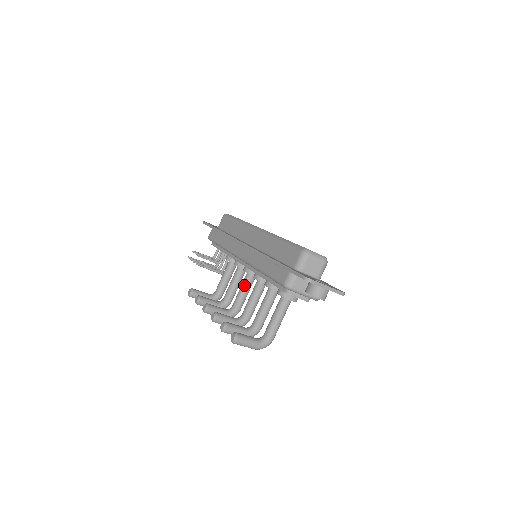
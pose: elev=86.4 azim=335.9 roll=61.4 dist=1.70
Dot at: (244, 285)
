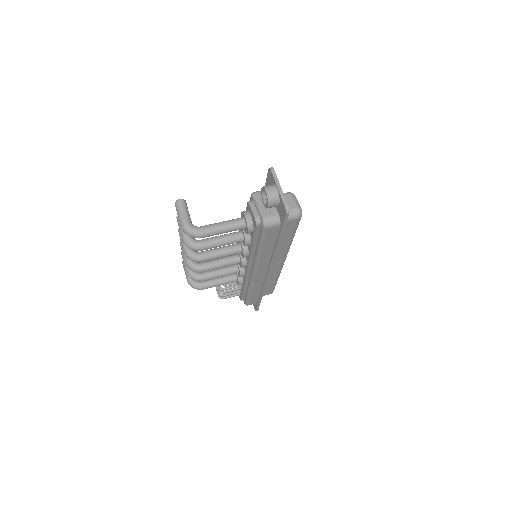
Dot at: (226, 256)
